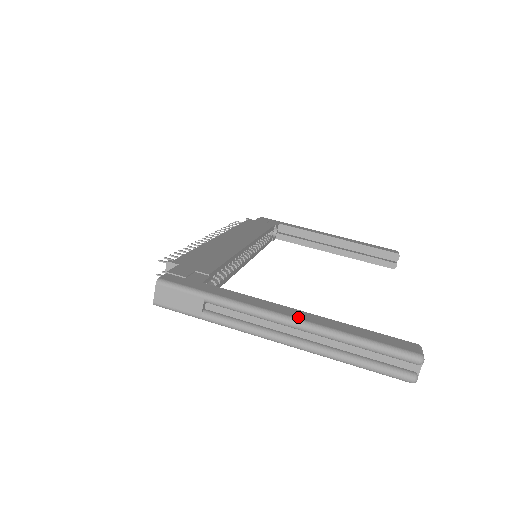
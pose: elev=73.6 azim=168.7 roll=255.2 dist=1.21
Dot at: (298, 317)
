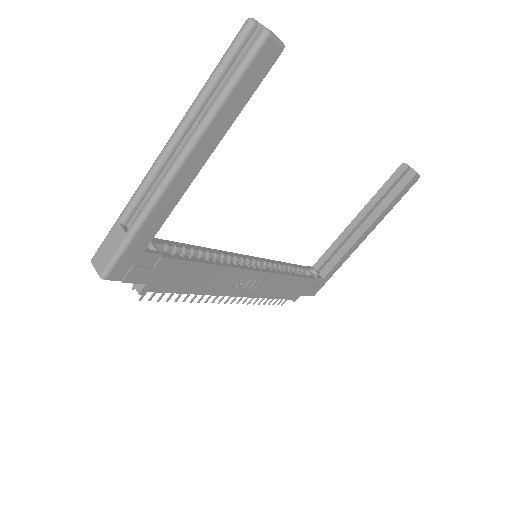
Dot at: (173, 139)
